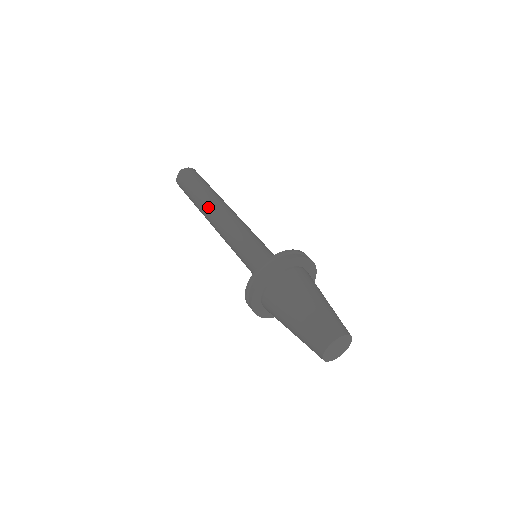
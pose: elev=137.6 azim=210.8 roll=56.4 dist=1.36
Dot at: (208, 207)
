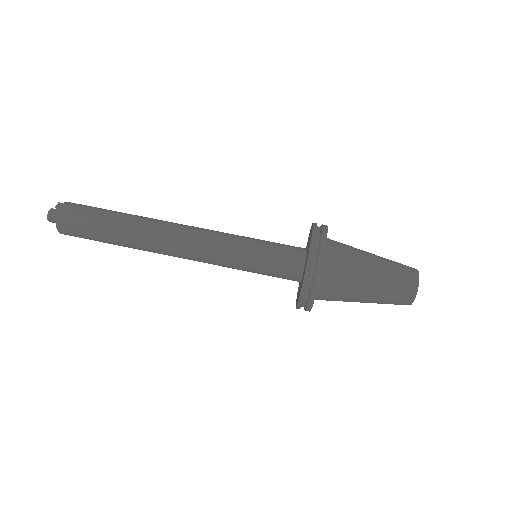
Dot at: (151, 250)
